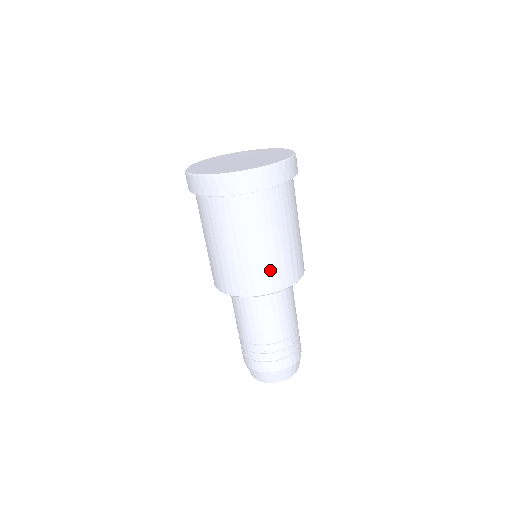
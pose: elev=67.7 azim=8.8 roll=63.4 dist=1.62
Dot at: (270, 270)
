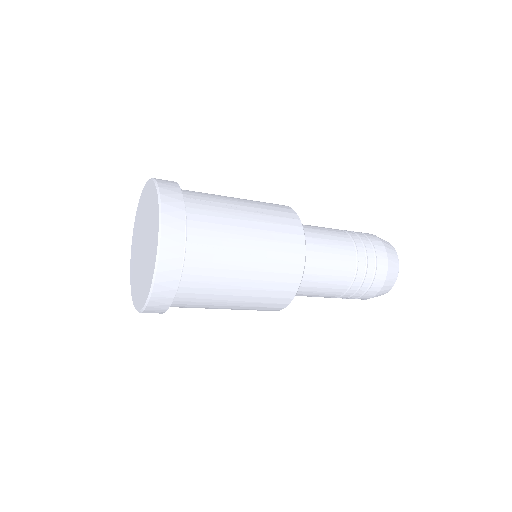
Dot at: (264, 303)
